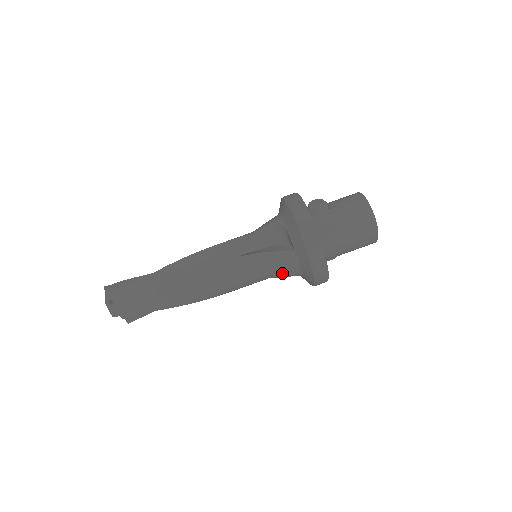
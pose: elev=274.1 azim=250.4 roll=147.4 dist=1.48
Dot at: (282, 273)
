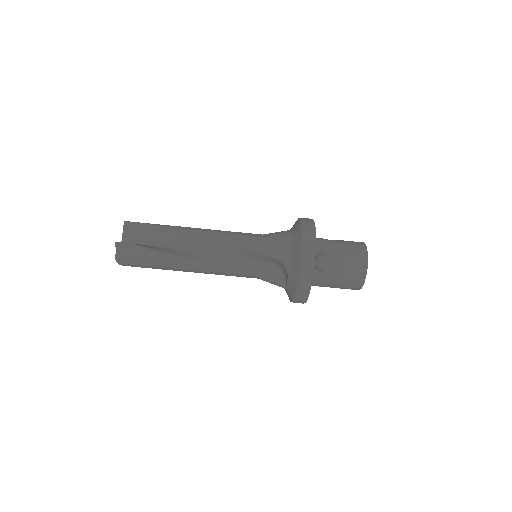
Dot at: occluded
